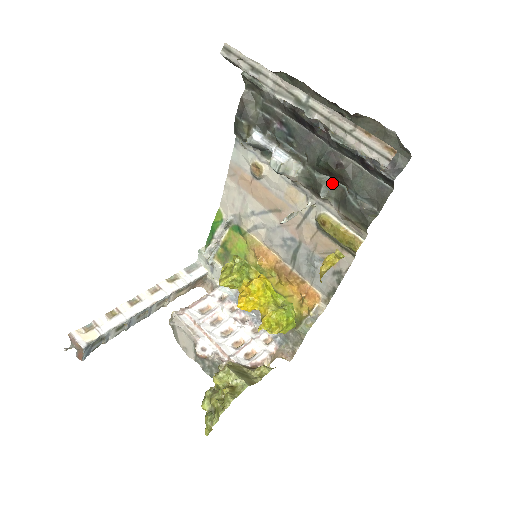
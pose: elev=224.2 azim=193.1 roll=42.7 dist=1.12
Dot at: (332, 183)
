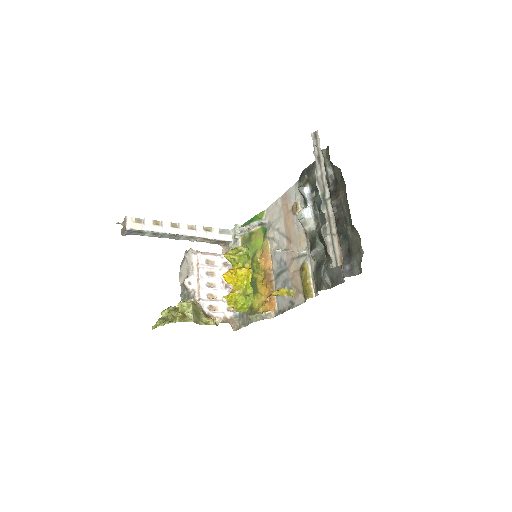
Dot at: (322, 251)
